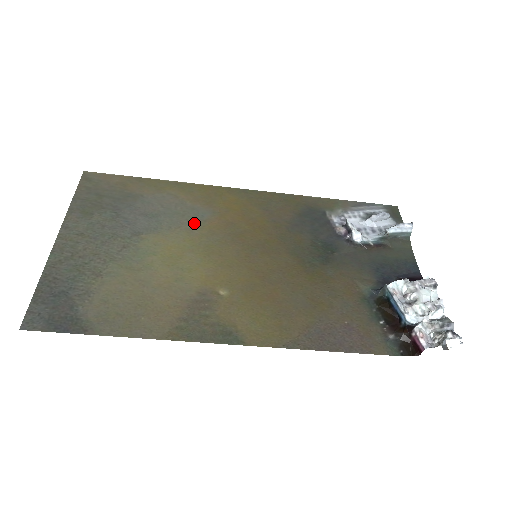
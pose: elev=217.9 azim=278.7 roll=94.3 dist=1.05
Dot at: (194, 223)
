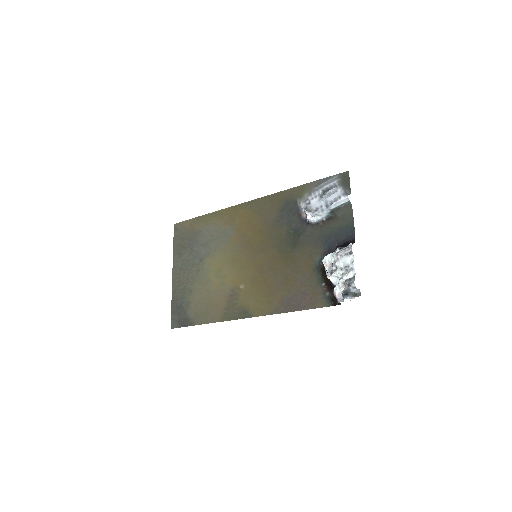
Dot at: (225, 242)
